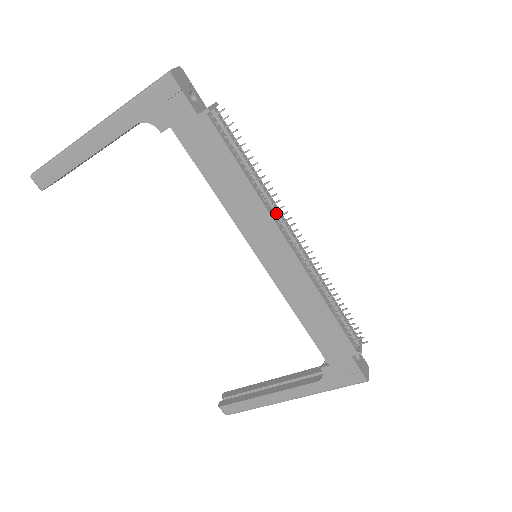
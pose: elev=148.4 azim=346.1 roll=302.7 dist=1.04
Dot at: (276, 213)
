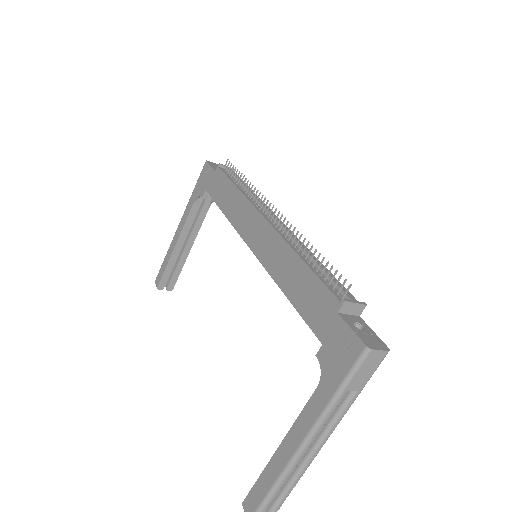
Dot at: (260, 205)
